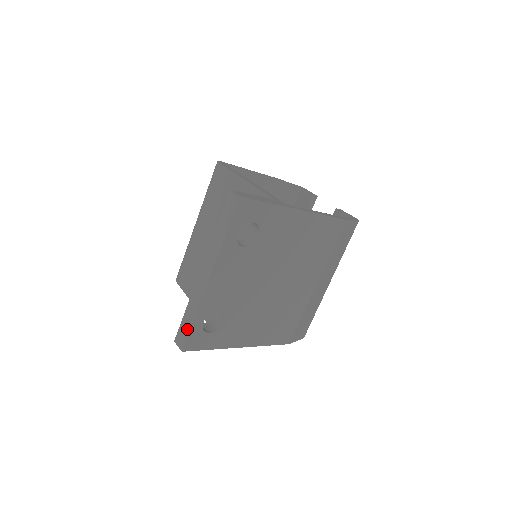
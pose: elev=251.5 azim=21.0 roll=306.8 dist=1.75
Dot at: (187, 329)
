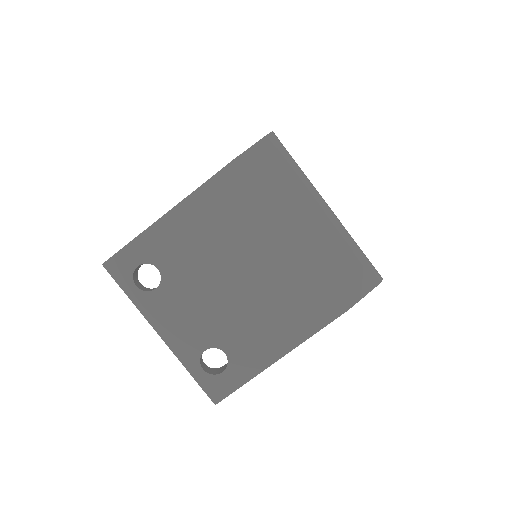
Dot at: (200, 384)
